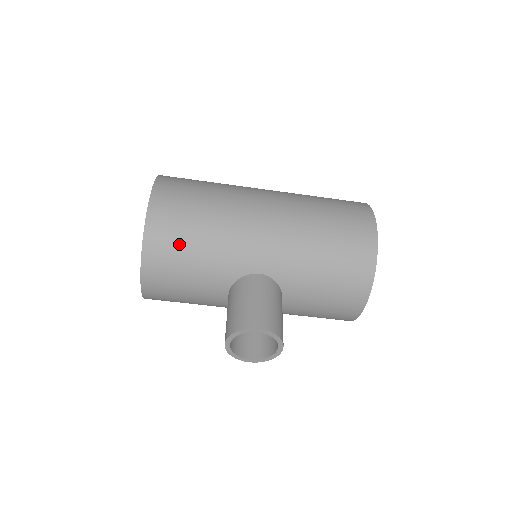
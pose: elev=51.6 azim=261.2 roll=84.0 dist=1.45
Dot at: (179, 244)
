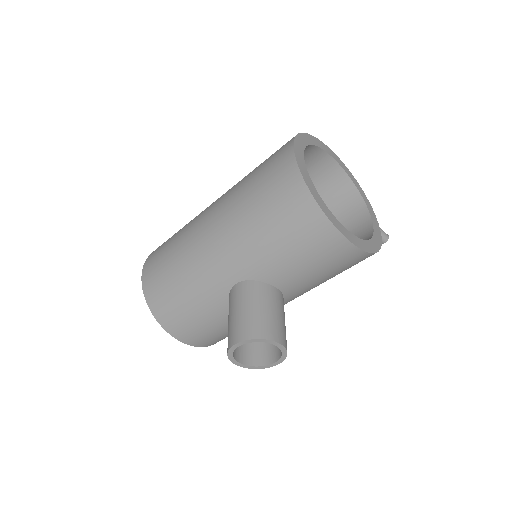
Dot at: (173, 303)
